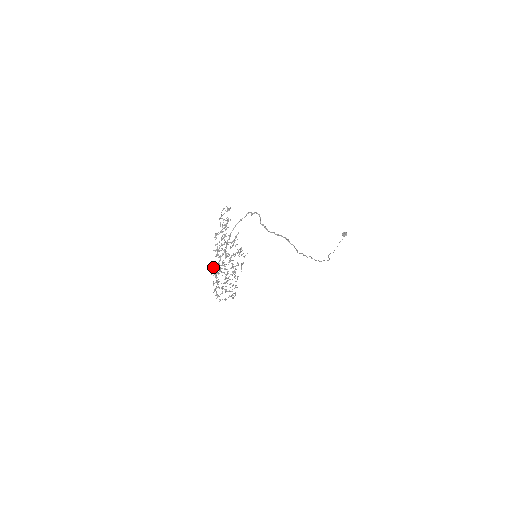
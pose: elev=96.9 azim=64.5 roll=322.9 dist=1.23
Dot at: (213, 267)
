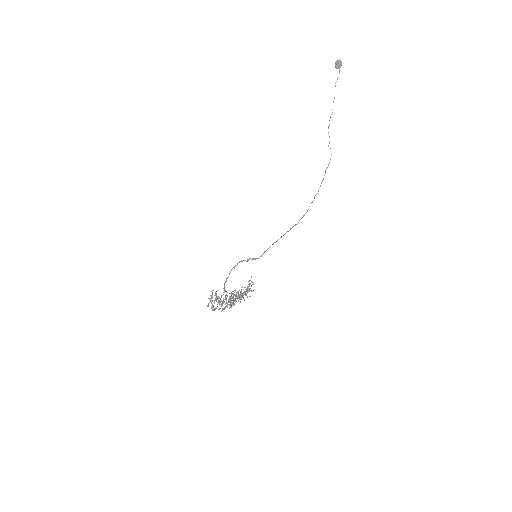
Dot at: (224, 308)
